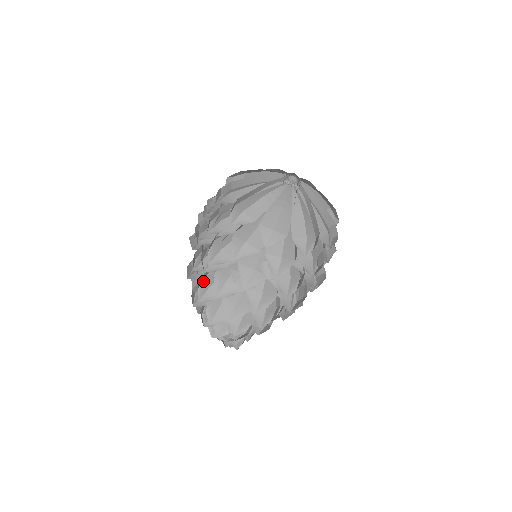
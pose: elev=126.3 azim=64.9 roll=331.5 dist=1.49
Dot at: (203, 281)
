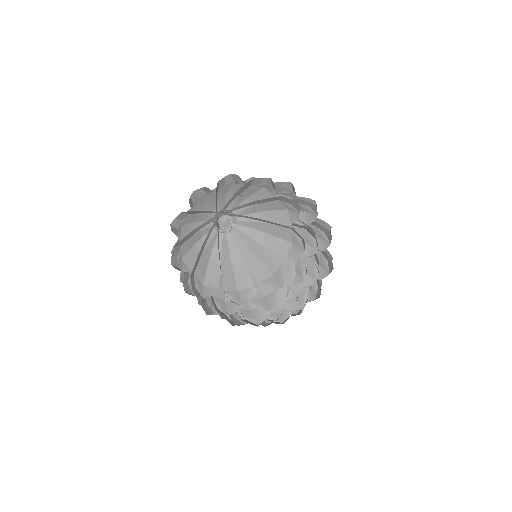
Dot at: occluded
